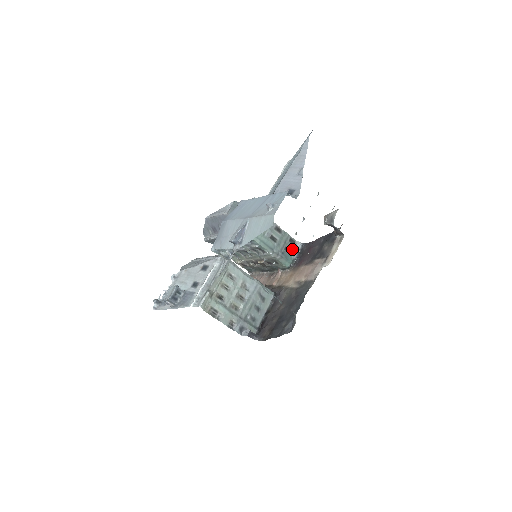
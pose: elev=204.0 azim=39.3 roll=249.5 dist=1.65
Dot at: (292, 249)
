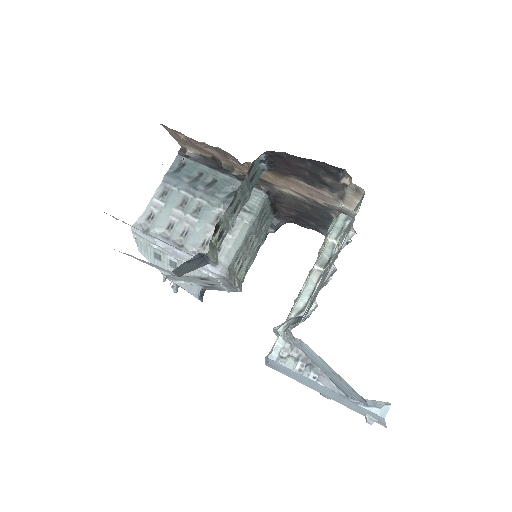
Dot at: (255, 168)
